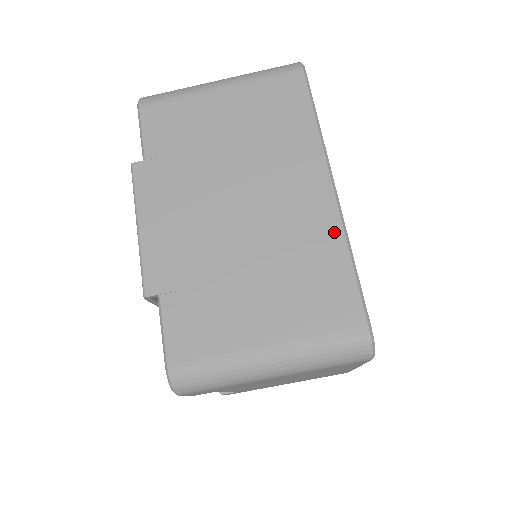
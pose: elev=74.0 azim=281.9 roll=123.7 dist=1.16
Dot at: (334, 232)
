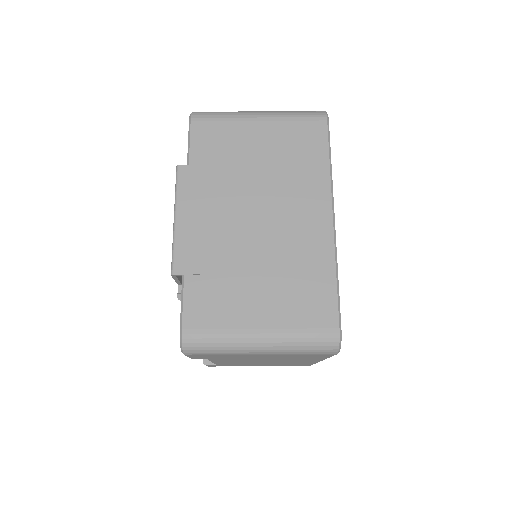
Dot at: (327, 253)
